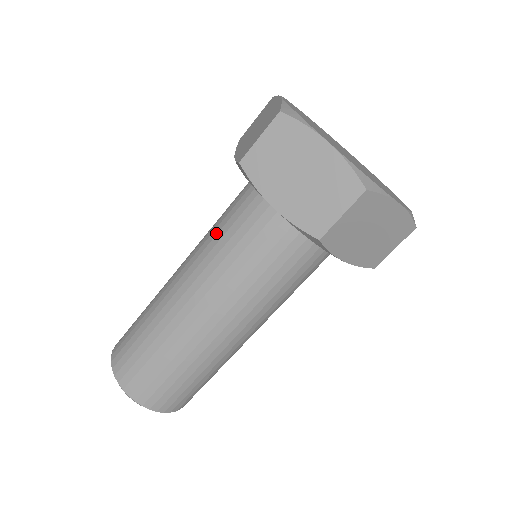
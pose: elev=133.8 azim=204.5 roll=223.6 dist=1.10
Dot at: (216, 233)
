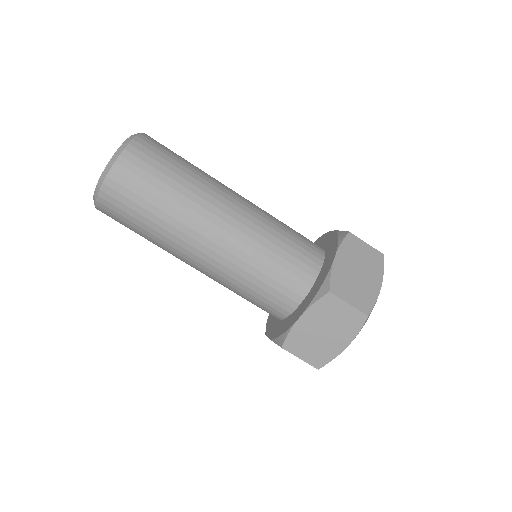
Dot at: (270, 248)
